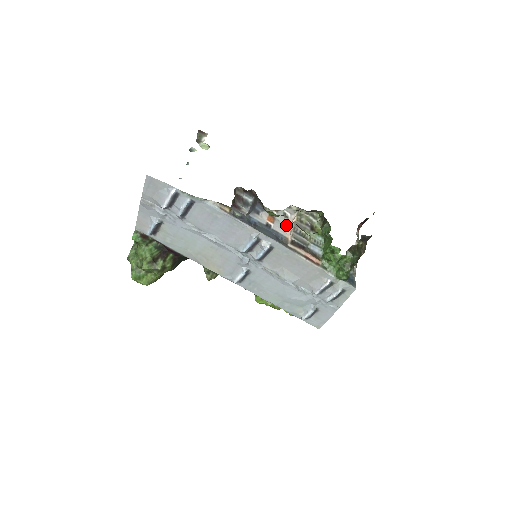
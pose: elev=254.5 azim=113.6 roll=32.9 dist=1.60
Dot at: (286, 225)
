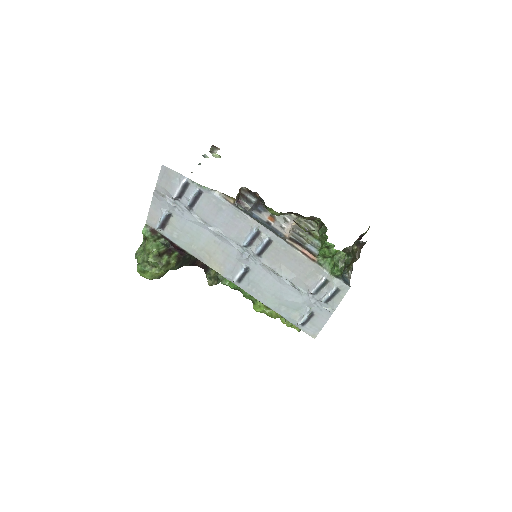
Dot at: (285, 227)
